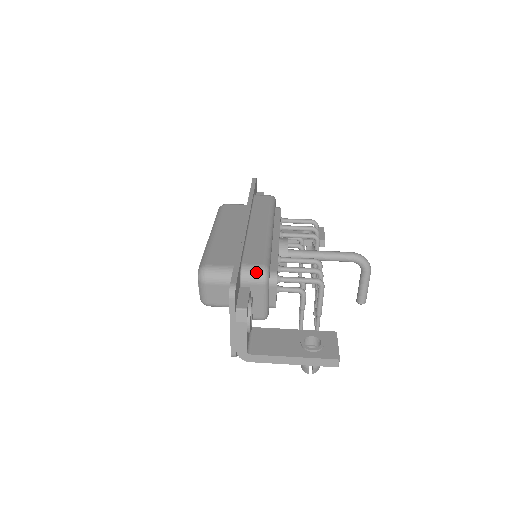
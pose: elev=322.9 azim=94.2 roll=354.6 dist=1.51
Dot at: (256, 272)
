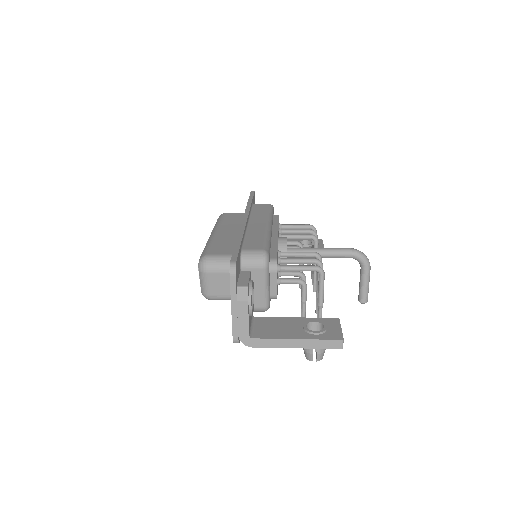
Dot at: (256, 256)
